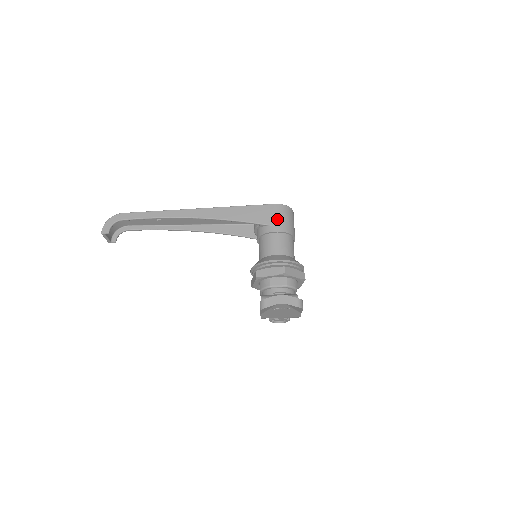
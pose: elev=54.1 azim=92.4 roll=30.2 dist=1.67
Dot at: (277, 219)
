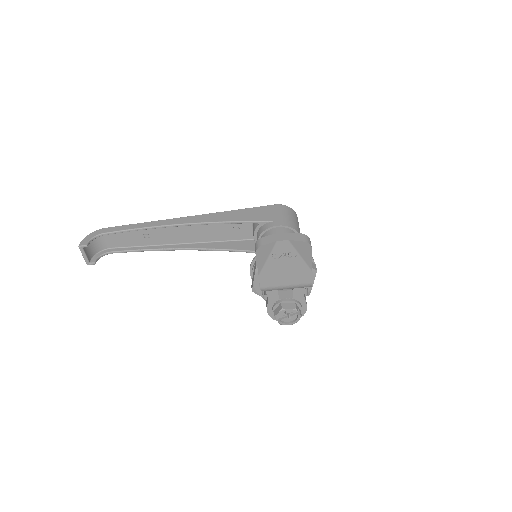
Dot at: (278, 216)
